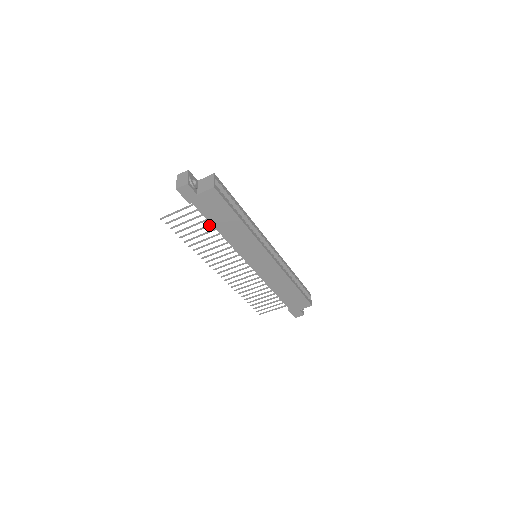
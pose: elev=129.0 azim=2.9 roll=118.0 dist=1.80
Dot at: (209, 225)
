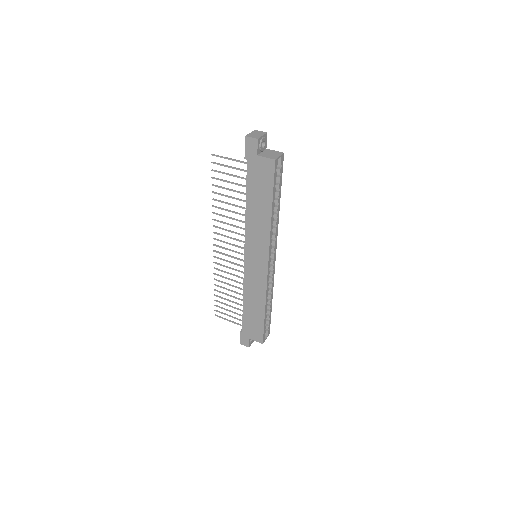
Dot at: (243, 193)
